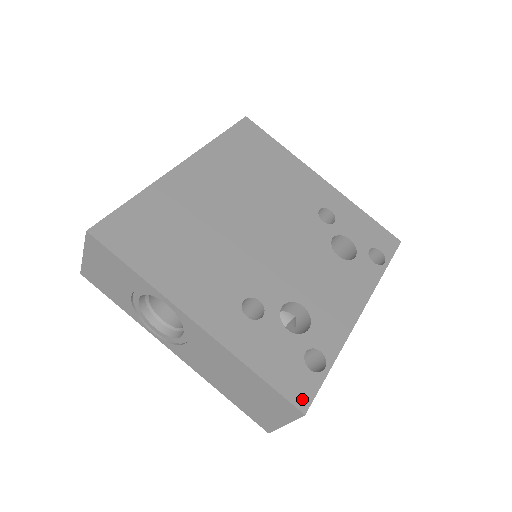
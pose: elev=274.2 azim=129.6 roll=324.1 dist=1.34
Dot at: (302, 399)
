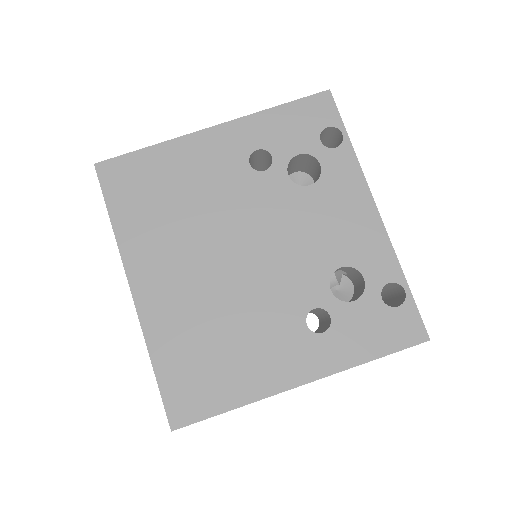
Dot at: (417, 333)
